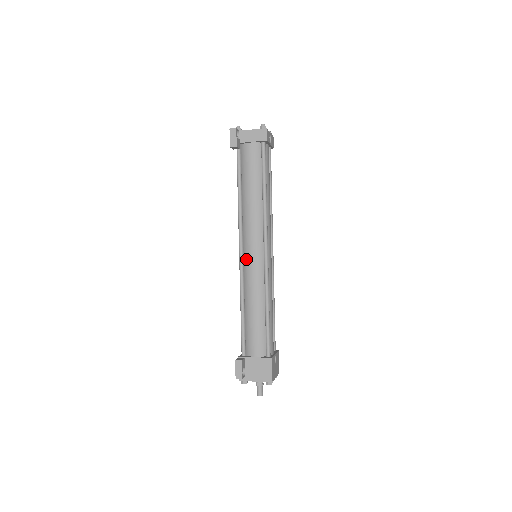
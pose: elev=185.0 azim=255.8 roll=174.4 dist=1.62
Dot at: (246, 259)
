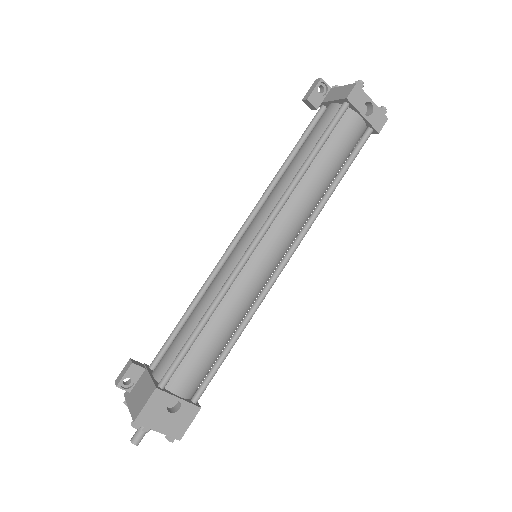
Dot at: (235, 247)
